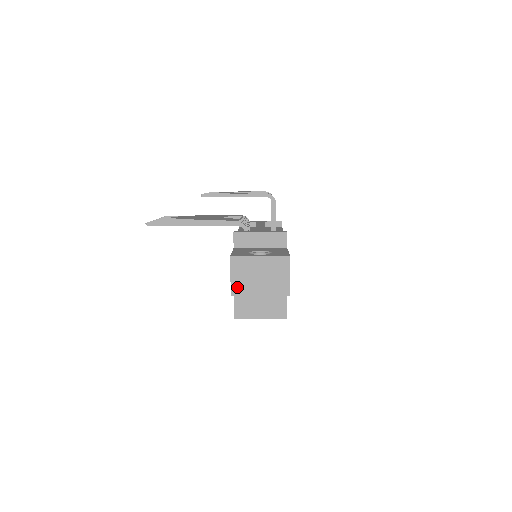
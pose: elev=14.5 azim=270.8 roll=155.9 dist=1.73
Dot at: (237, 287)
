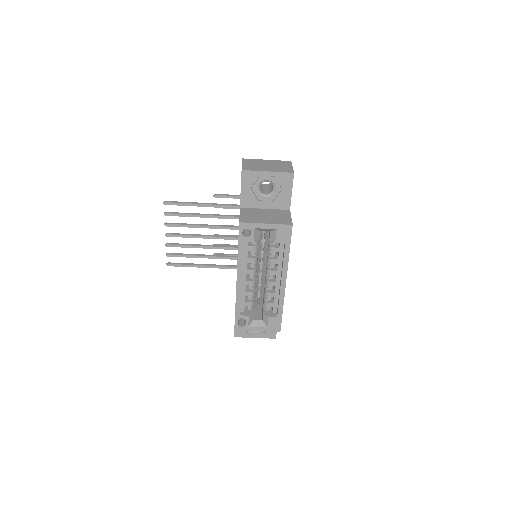
Dot at: (247, 168)
